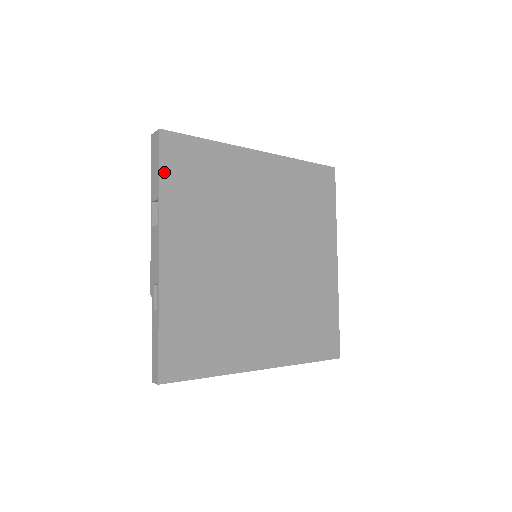
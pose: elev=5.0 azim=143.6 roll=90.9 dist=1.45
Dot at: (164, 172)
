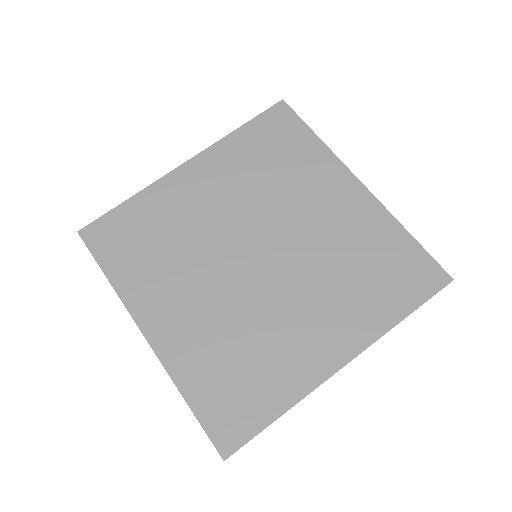
Dot at: (103, 262)
